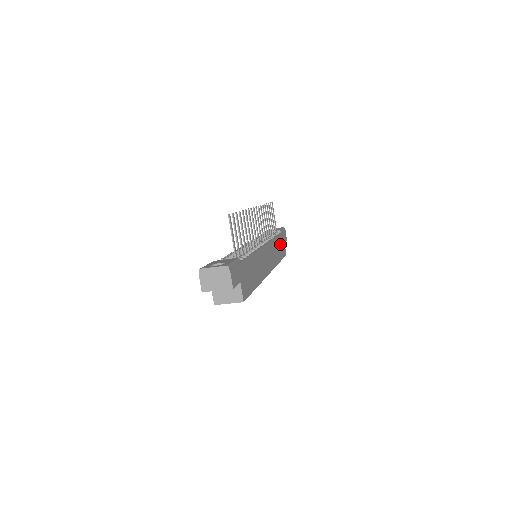
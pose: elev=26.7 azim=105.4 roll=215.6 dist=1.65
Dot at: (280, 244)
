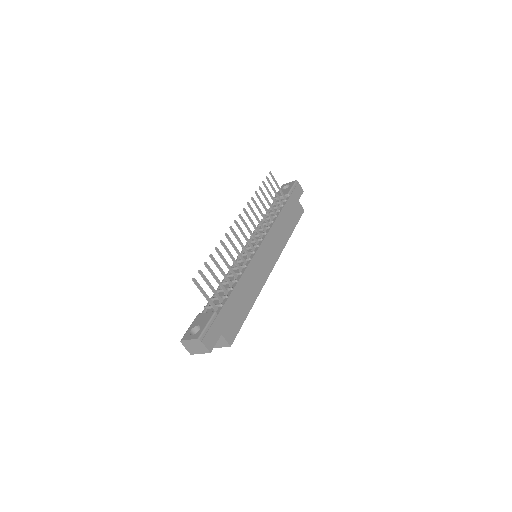
Dot at: (290, 212)
